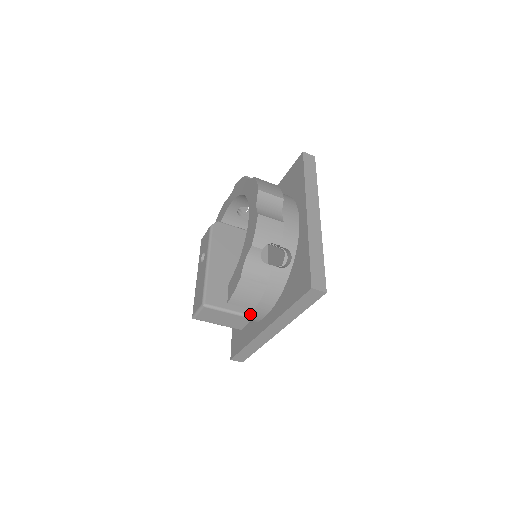
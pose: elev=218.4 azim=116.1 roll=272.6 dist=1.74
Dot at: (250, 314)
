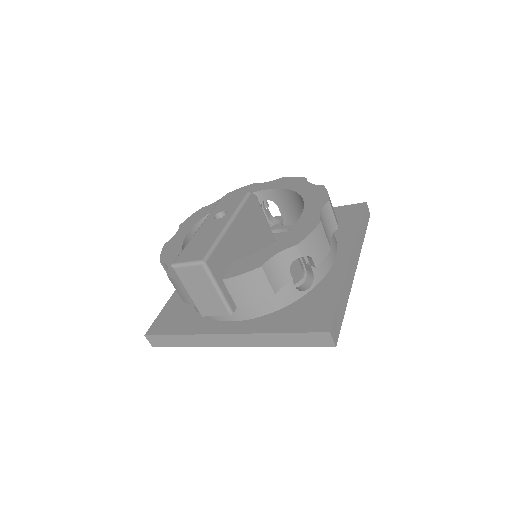
Dot at: (232, 308)
